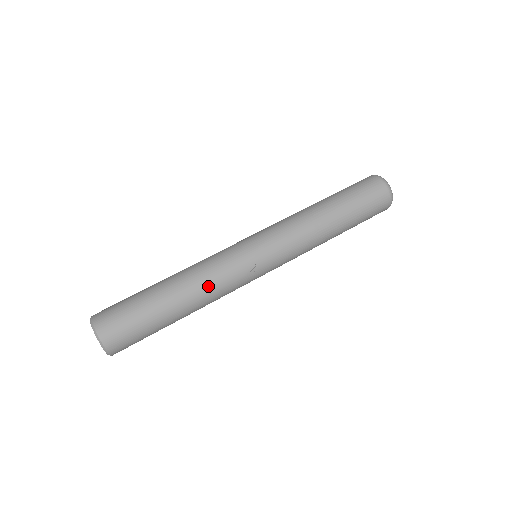
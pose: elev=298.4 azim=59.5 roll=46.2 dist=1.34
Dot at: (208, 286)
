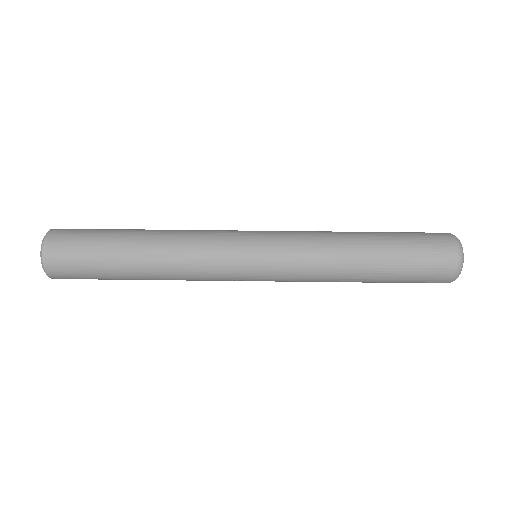
Dot at: (182, 279)
